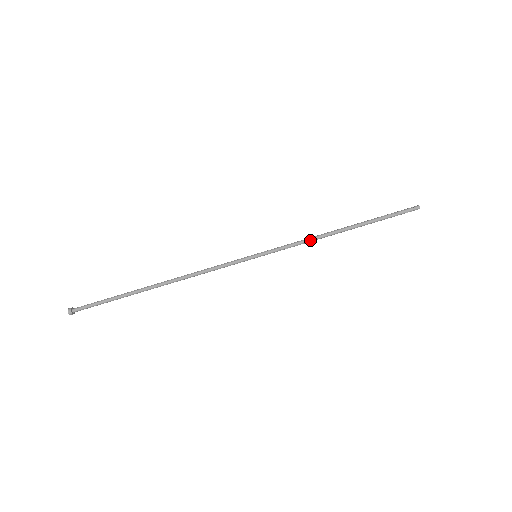
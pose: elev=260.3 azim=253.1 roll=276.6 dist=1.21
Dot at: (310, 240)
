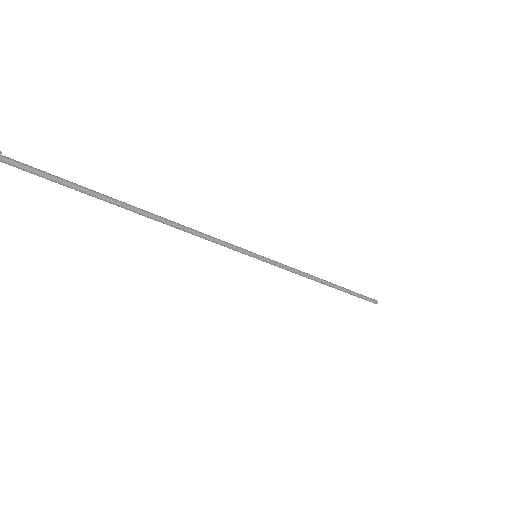
Dot at: (303, 276)
